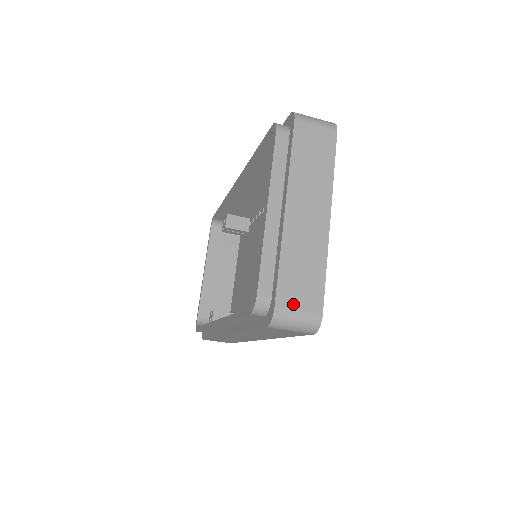
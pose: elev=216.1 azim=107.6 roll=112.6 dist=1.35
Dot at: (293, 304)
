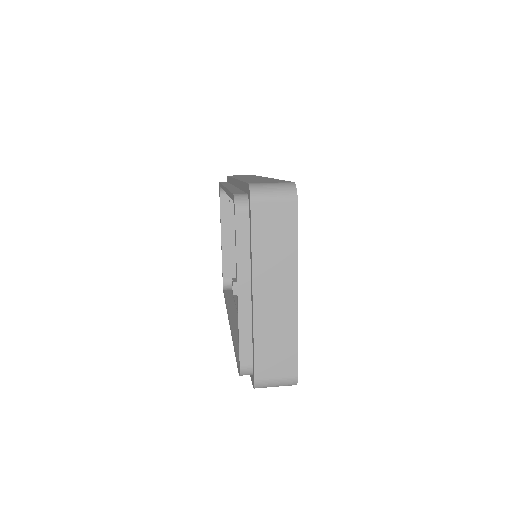
Dot at: (270, 374)
